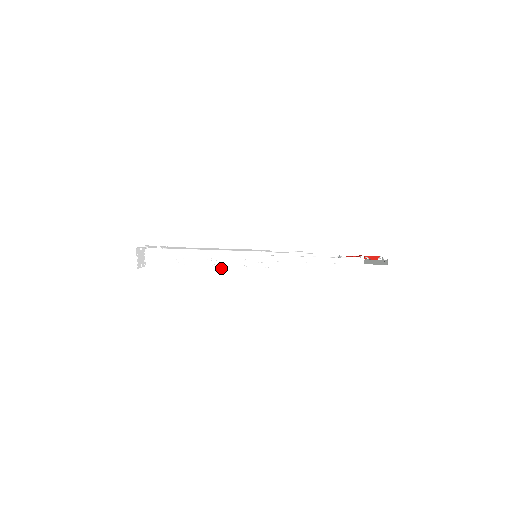
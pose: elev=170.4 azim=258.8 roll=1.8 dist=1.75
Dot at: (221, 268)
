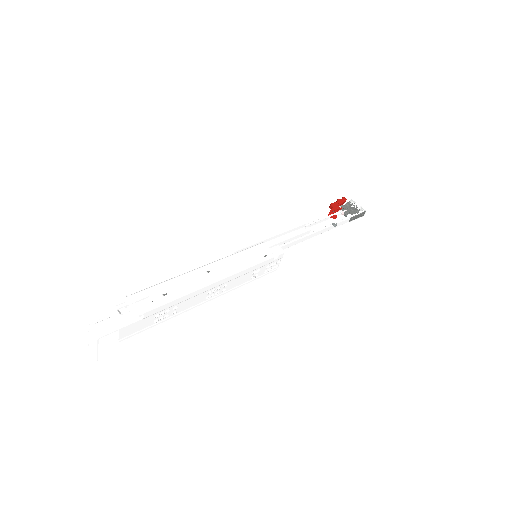
Dot at: (223, 294)
